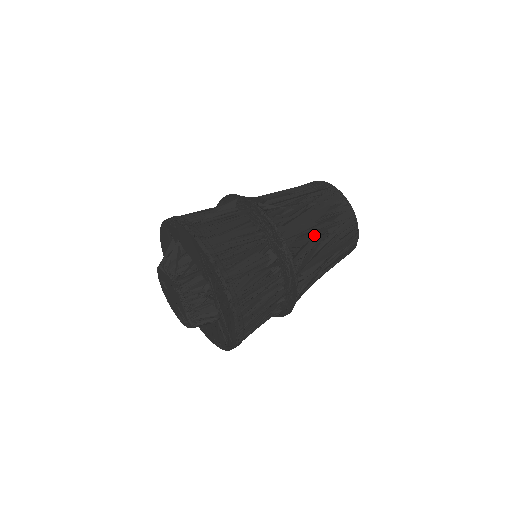
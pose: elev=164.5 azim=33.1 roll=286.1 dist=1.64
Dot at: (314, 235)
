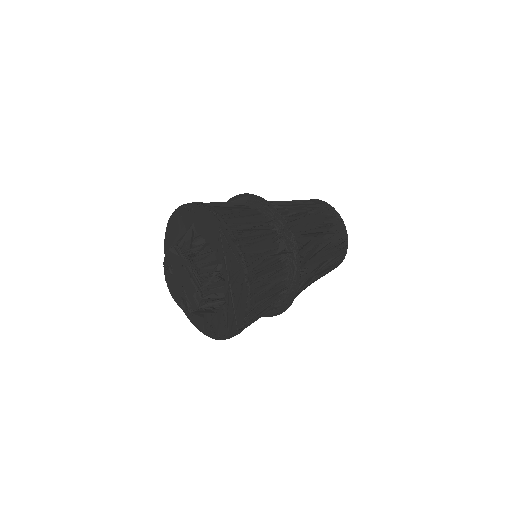
Dot at: (315, 236)
